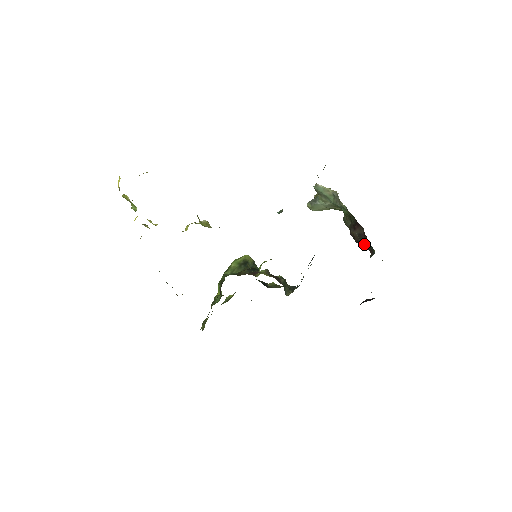
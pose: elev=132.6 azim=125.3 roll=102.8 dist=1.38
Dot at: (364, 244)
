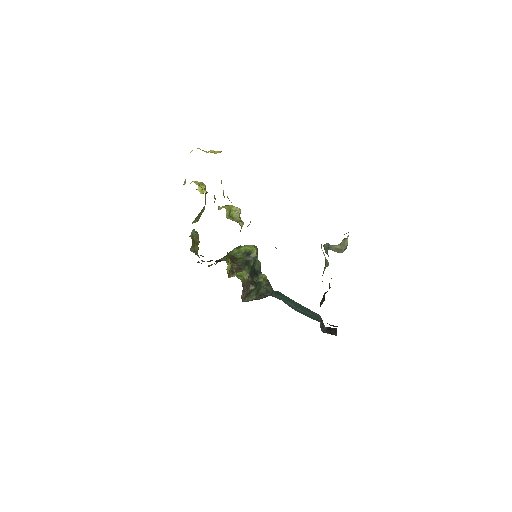
Dot at: occluded
